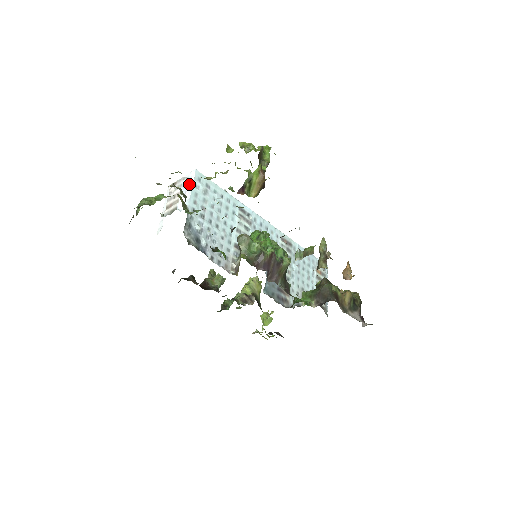
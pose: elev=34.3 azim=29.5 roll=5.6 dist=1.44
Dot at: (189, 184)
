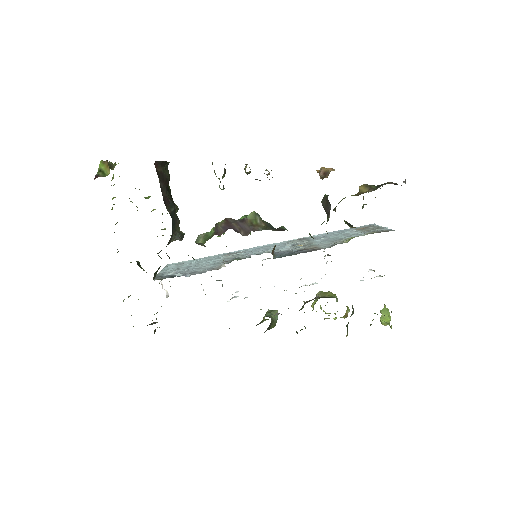
Dot at: occluded
